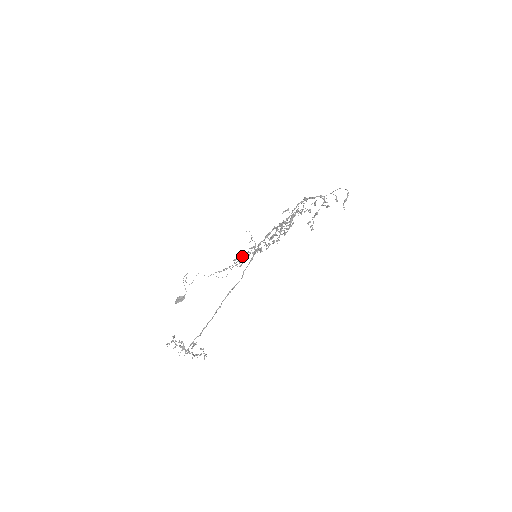
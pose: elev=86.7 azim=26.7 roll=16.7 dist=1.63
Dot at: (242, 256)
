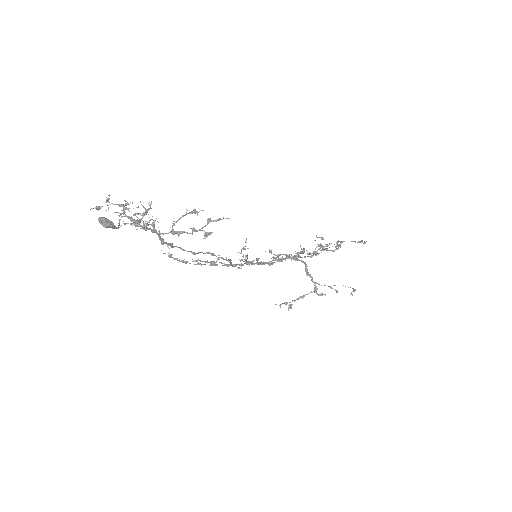
Dot at: (214, 261)
